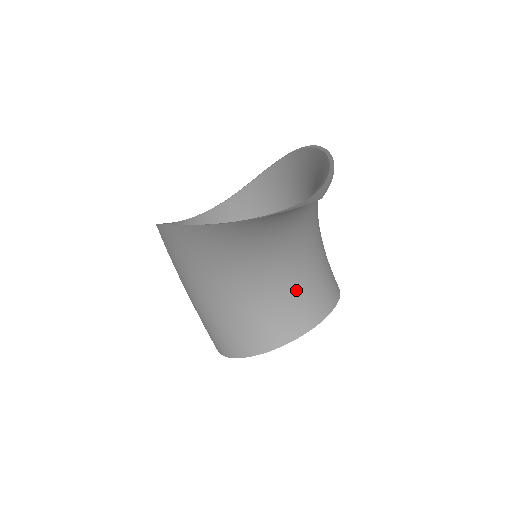
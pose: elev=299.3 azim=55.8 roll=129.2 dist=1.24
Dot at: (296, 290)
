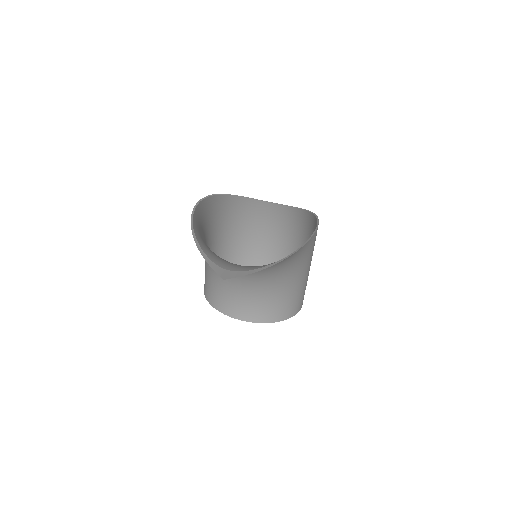
Dot at: (248, 296)
